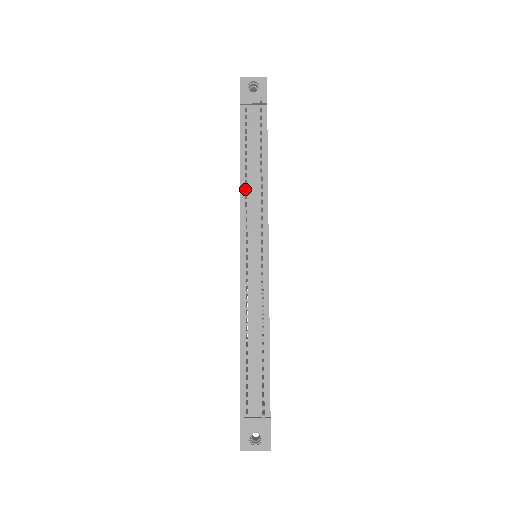
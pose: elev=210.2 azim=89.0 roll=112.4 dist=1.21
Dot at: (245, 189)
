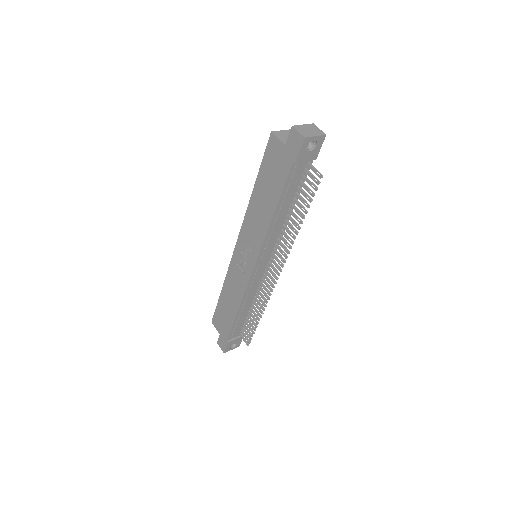
Dot at: (271, 227)
